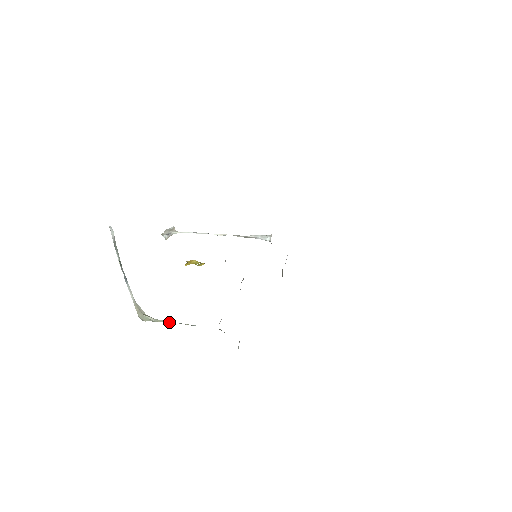
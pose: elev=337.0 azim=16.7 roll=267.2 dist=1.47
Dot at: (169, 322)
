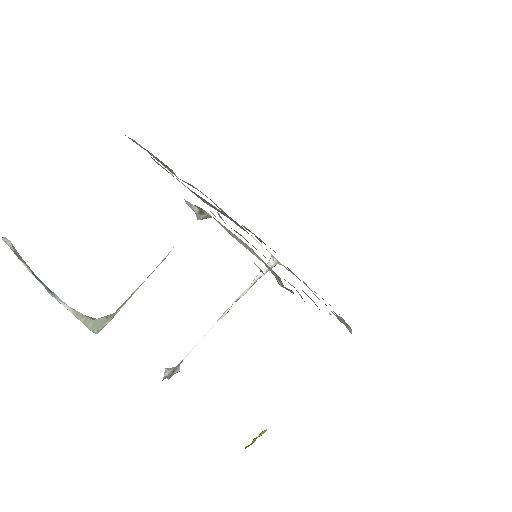
Dot at: (134, 292)
